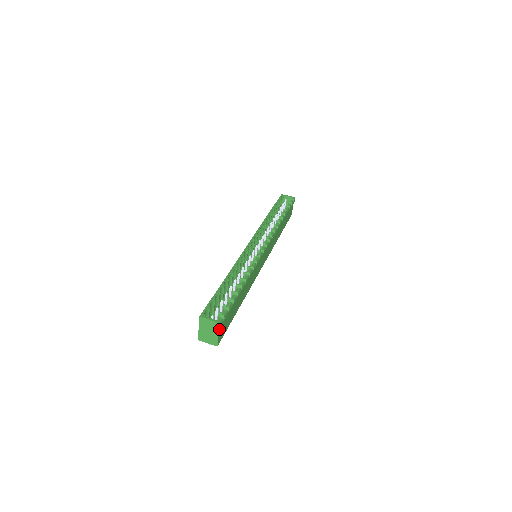
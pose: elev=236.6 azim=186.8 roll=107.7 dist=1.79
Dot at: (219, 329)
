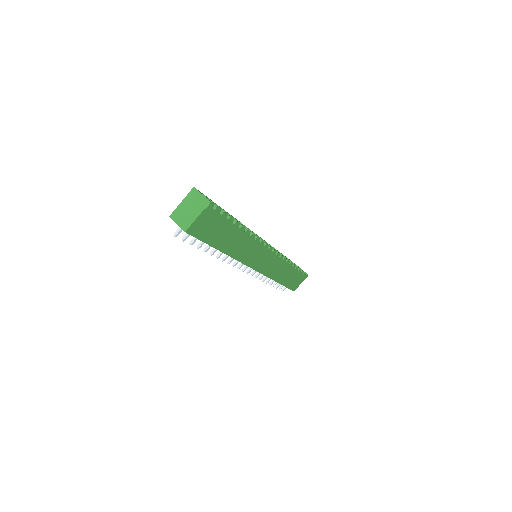
Dot at: (203, 210)
